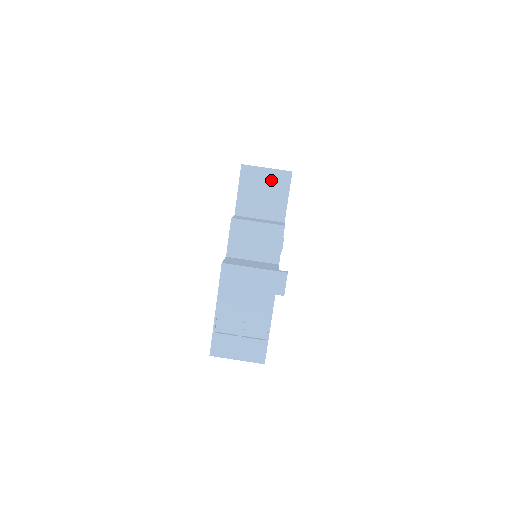
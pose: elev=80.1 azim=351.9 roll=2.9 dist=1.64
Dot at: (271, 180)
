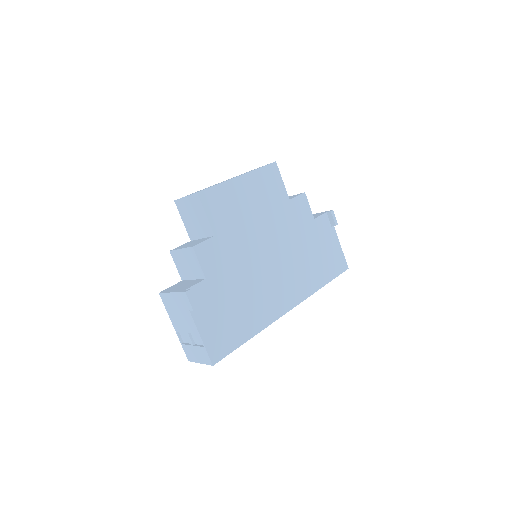
Dot at: (192, 205)
